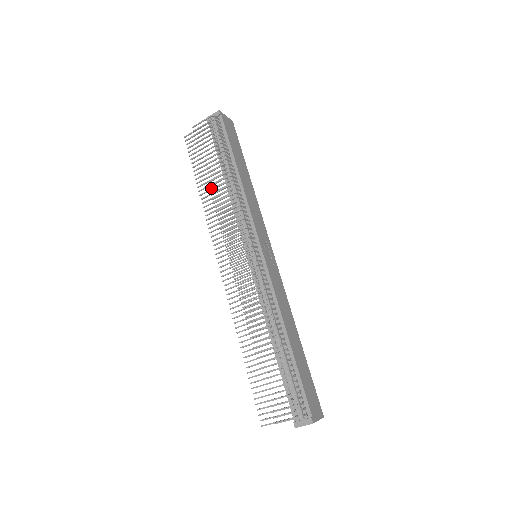
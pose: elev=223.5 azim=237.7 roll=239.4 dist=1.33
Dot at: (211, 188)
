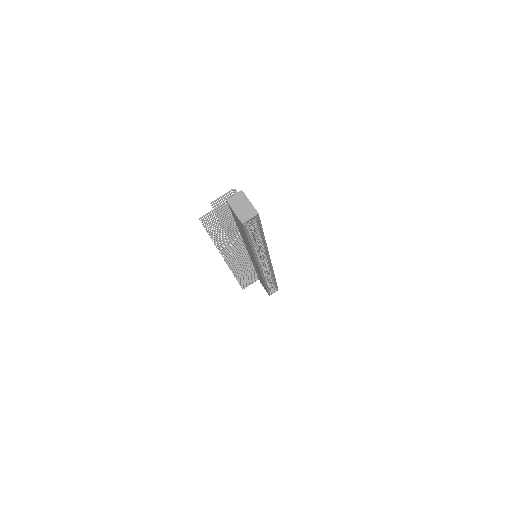
Dot at: (245, 273)
